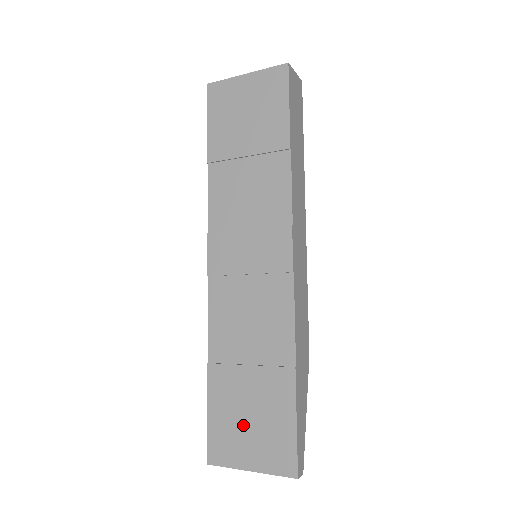
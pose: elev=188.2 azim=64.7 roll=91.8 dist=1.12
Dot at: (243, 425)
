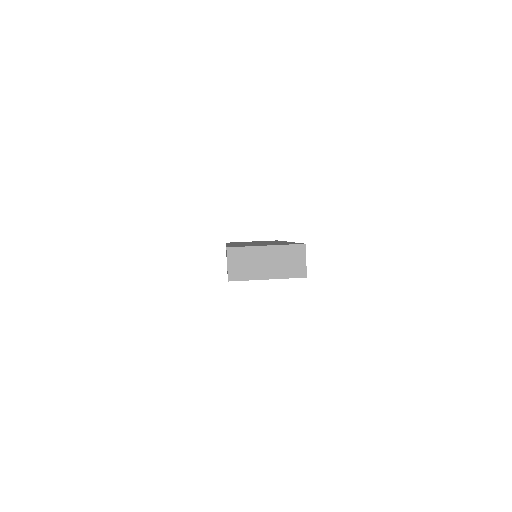
Dot at: occluded
